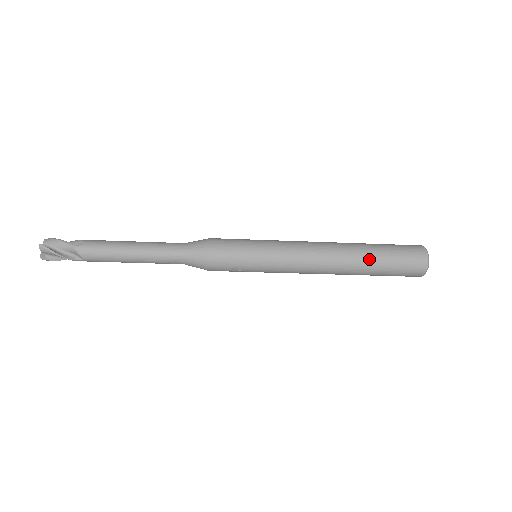
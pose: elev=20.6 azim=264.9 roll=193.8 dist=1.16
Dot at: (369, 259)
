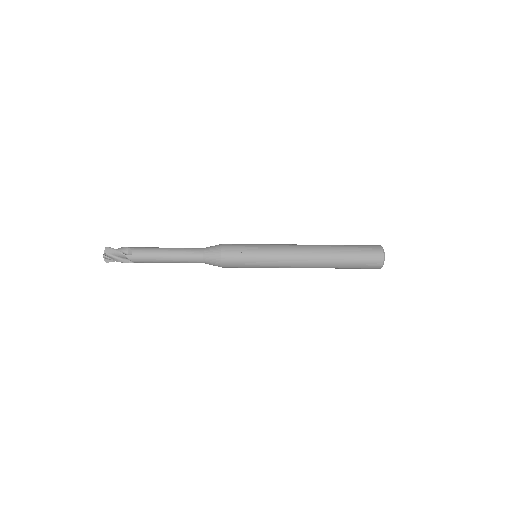
Dot at: (337, 246)
